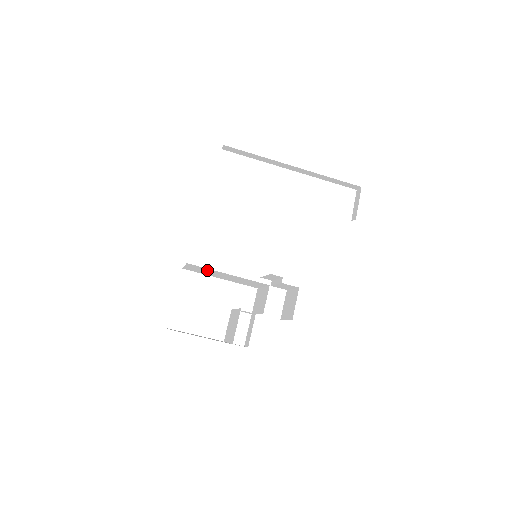
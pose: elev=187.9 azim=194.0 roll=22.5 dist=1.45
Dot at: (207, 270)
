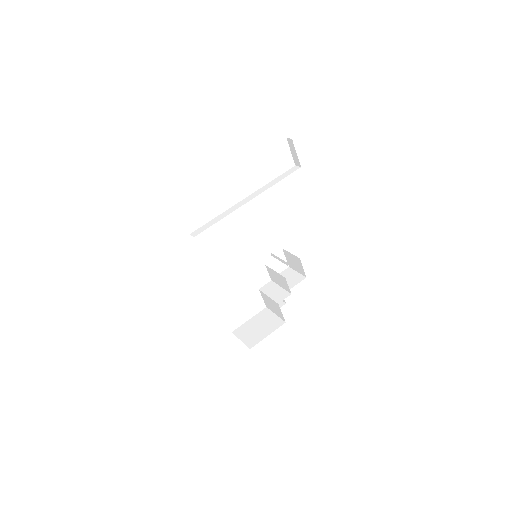
Dot at: occluded
